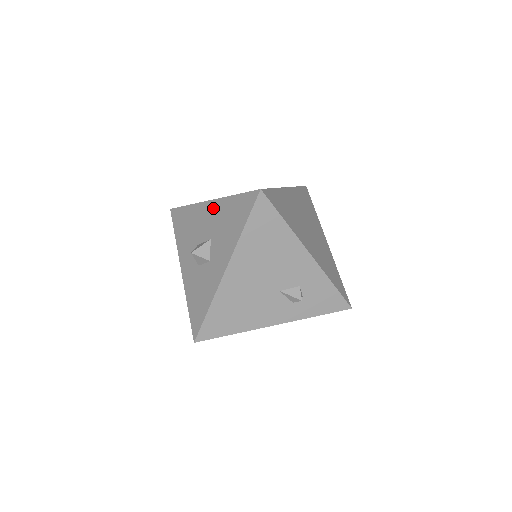
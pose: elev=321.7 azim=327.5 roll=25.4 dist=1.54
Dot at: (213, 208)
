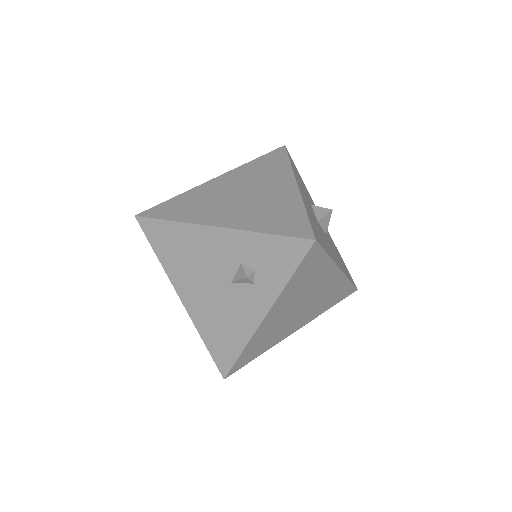
Dot at: occluded
